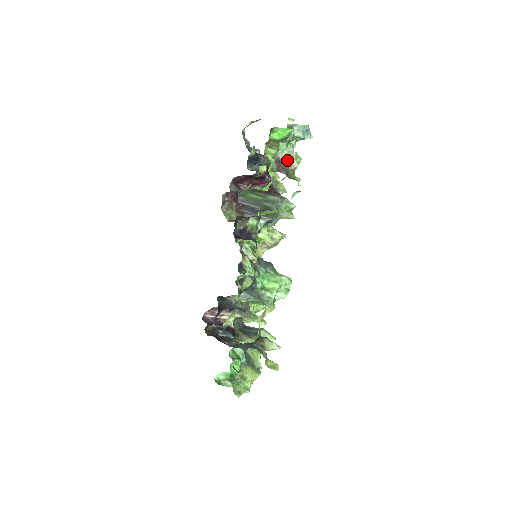
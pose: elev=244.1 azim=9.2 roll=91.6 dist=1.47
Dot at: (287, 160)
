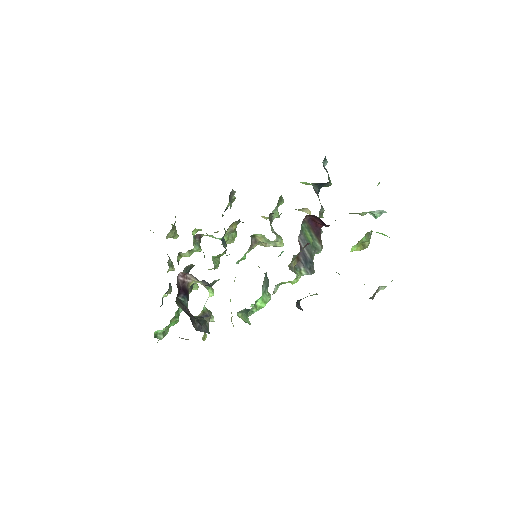
Dot at: (381, 289)
